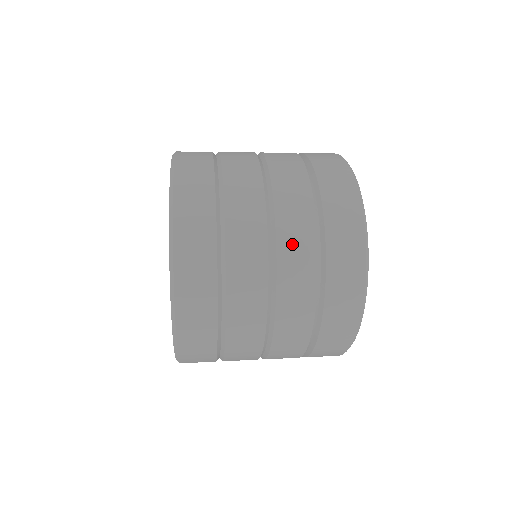
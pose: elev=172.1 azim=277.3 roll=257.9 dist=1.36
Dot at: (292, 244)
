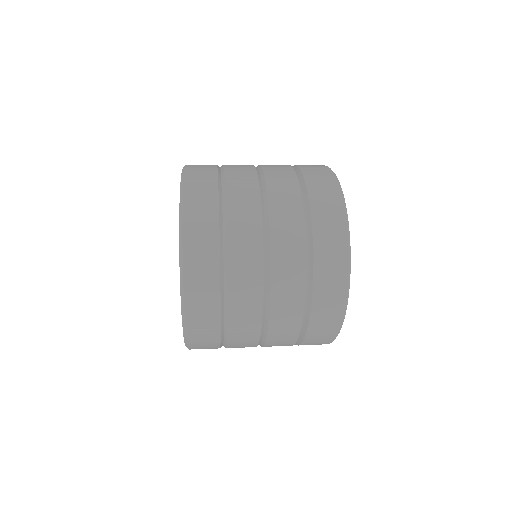
Dot at: (280, 333)
